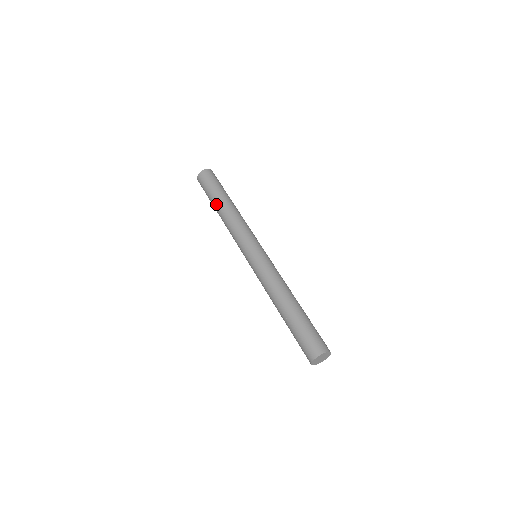
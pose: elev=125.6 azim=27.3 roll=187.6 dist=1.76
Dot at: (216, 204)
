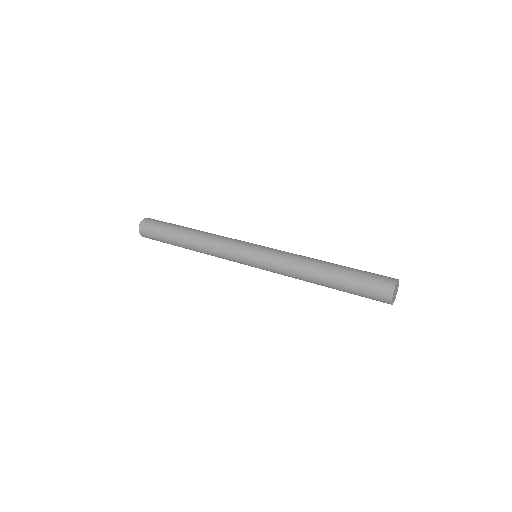
Dot at: (180, 245)
